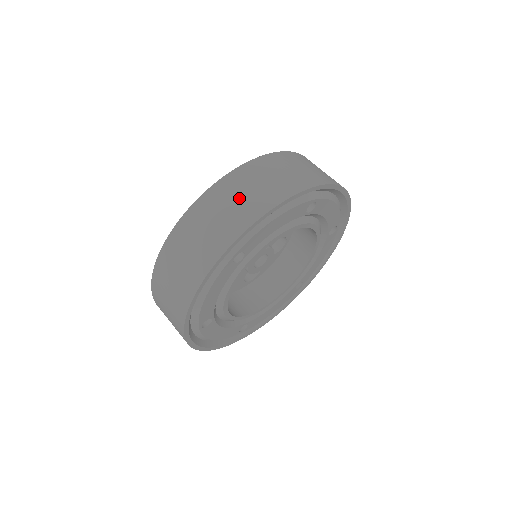
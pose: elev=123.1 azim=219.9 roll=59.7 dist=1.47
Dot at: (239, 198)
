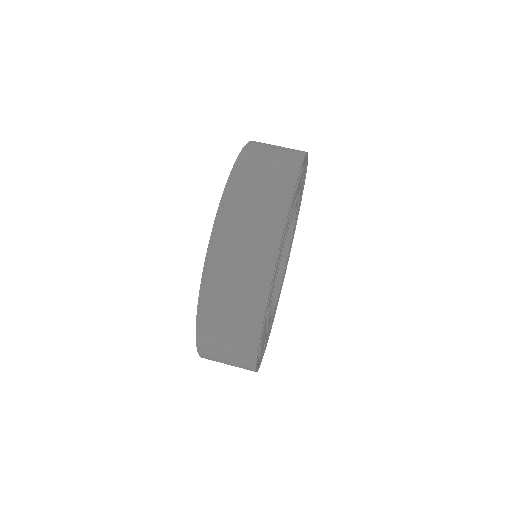
Dot at: (270, 159)
